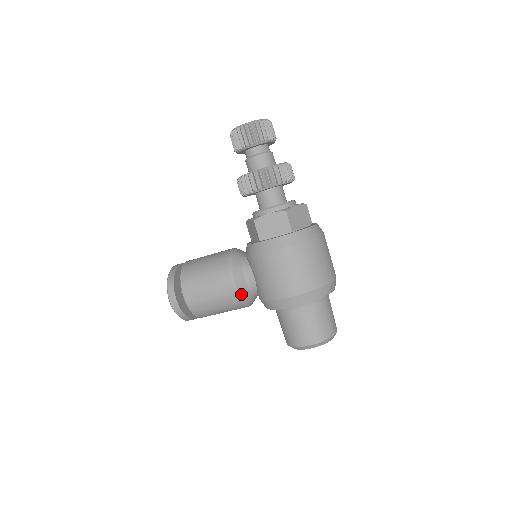
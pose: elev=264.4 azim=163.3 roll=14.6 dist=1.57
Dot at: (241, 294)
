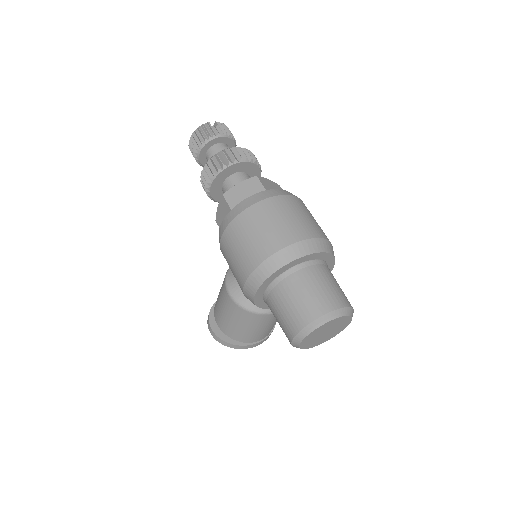
Dot at: (240, 301)
